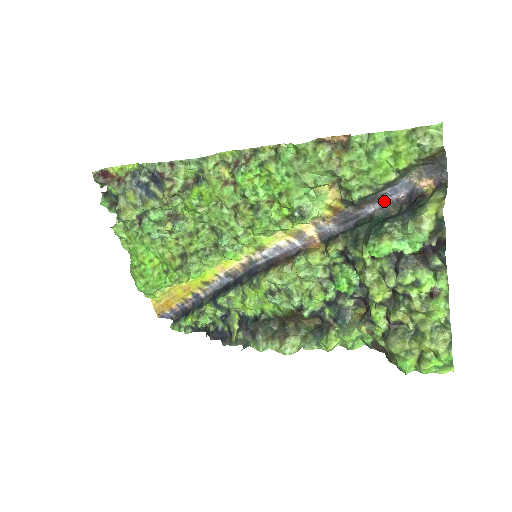
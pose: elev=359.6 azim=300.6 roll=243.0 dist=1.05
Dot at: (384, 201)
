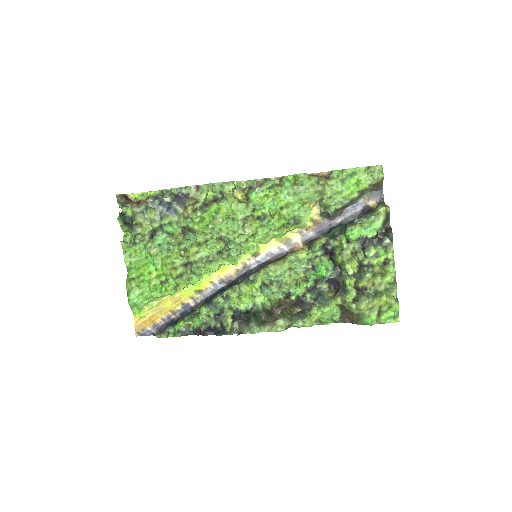
Dot at: (347, 215)
